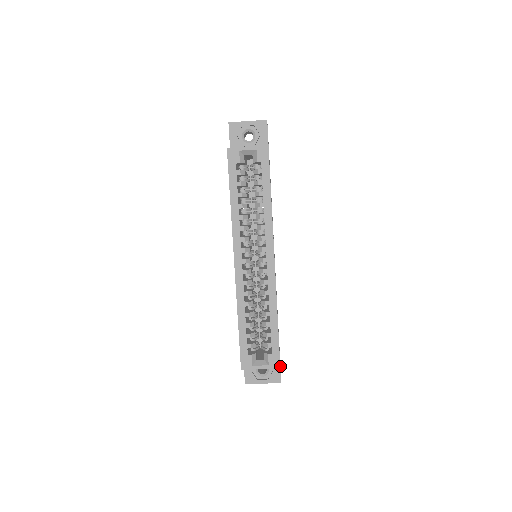
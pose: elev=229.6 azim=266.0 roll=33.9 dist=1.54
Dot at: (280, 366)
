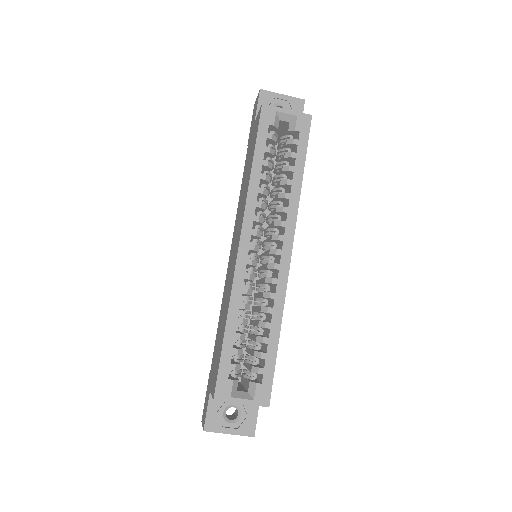
Dot at: occluded
